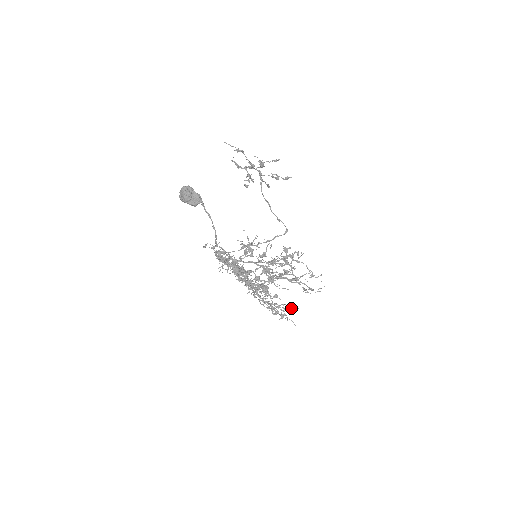
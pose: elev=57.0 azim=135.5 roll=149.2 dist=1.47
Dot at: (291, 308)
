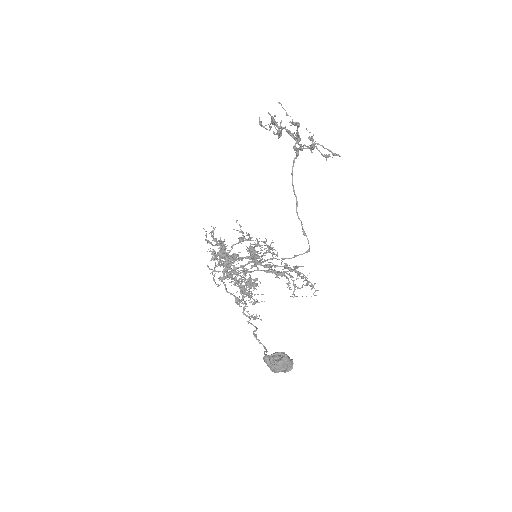
Dot at: (260, 283)
